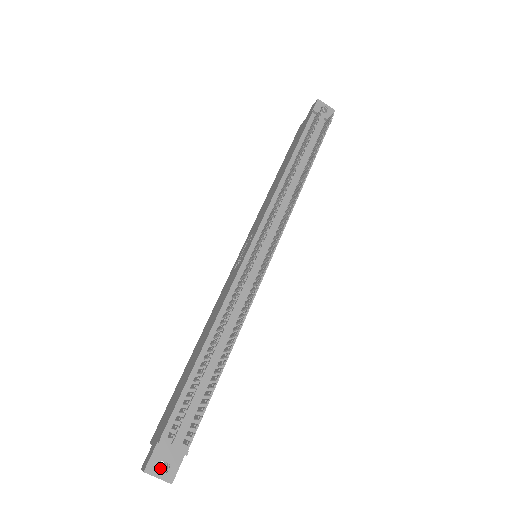
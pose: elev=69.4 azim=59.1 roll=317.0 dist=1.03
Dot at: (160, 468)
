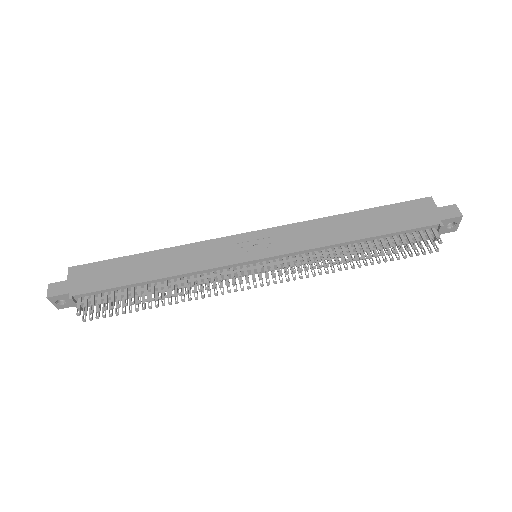
Dot at: occluded
